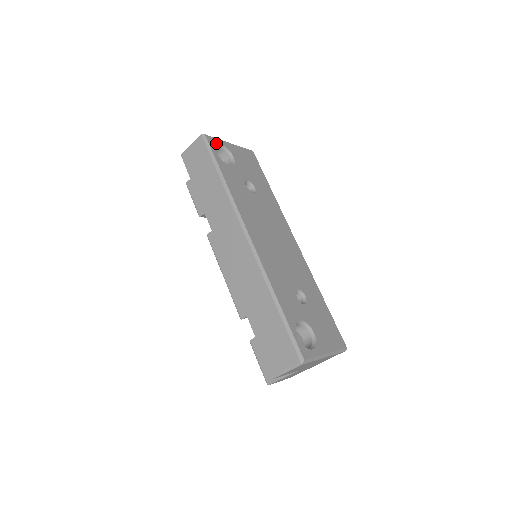
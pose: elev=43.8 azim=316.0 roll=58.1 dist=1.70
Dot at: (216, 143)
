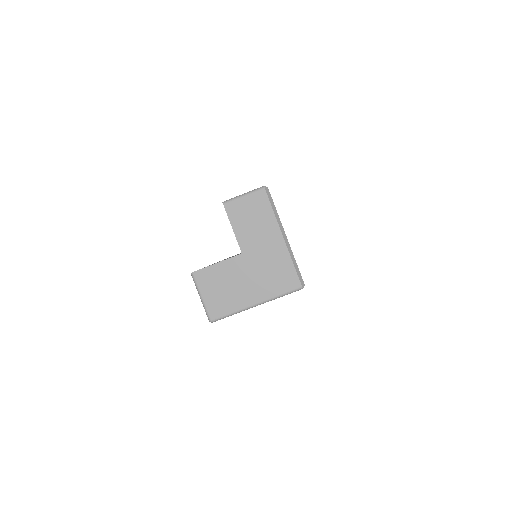
Dot at: occluded
